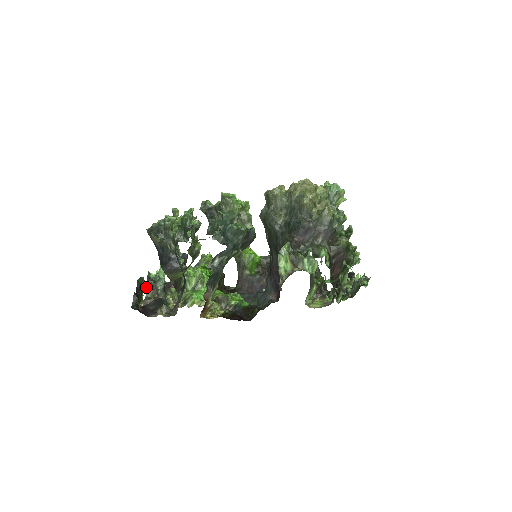
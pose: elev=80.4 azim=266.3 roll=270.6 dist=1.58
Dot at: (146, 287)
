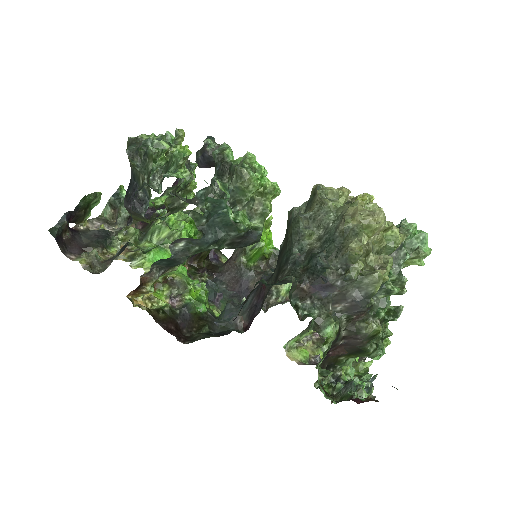
Dot at: (107, 204)
